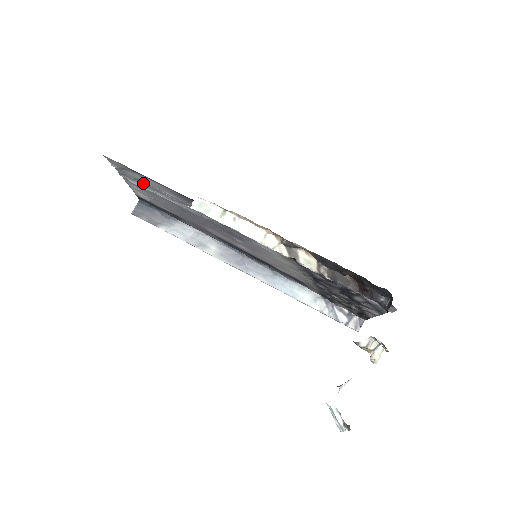
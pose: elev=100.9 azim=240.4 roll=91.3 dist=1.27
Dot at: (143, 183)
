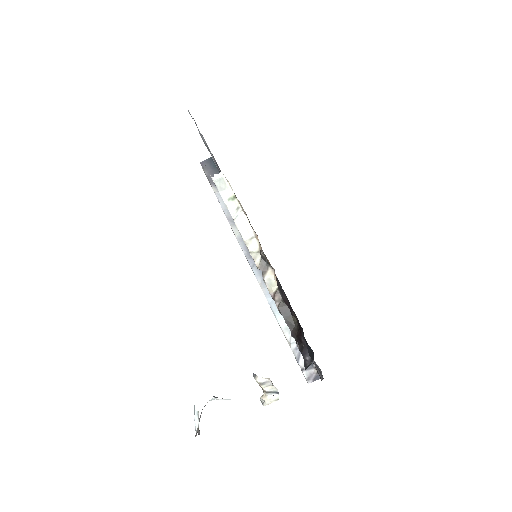
Dot at: occluded
